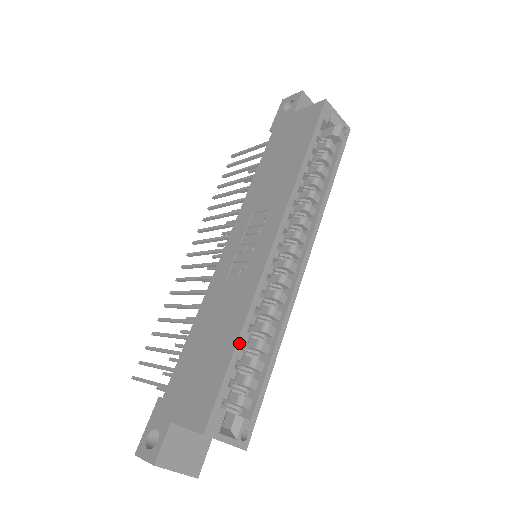
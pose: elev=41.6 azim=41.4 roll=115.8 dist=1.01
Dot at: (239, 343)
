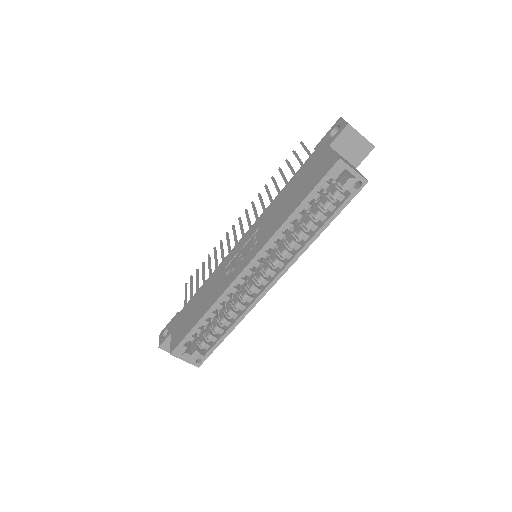
Dot at: (202, 319)
